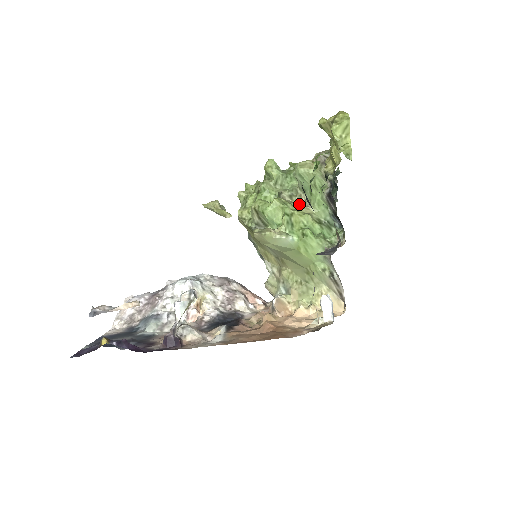
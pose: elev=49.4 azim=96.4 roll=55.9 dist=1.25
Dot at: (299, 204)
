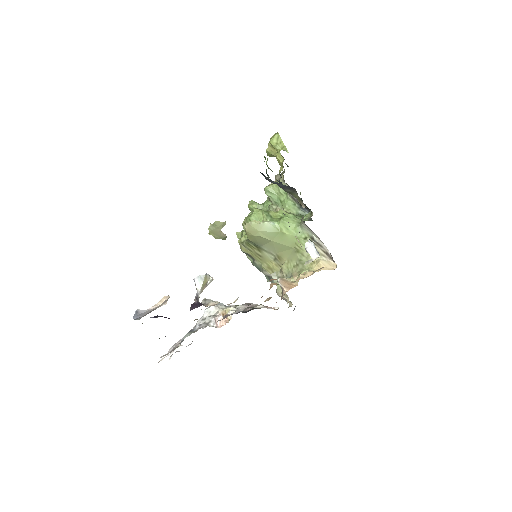
Dot at: occluded
